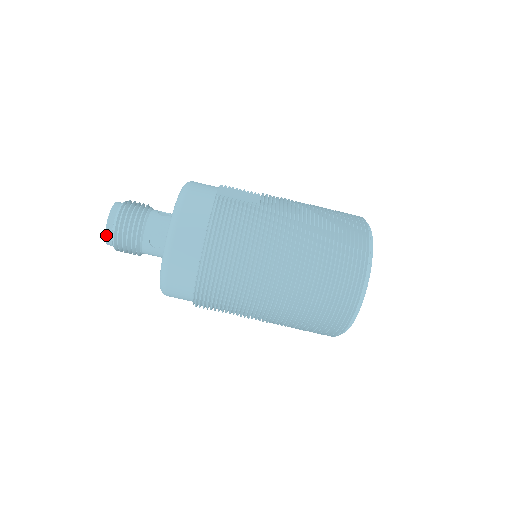
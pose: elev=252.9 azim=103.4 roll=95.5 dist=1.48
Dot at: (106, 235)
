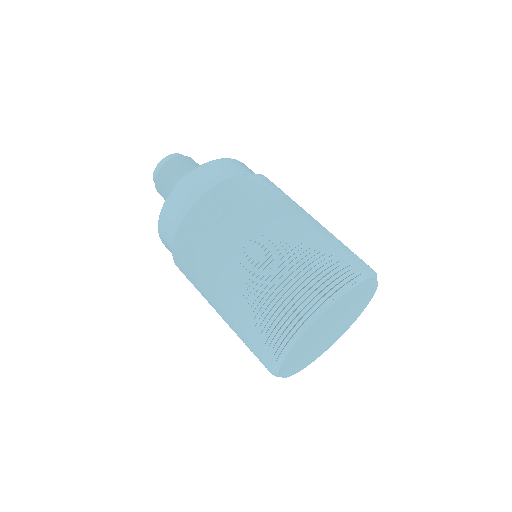
Dot at: (153, 176)
